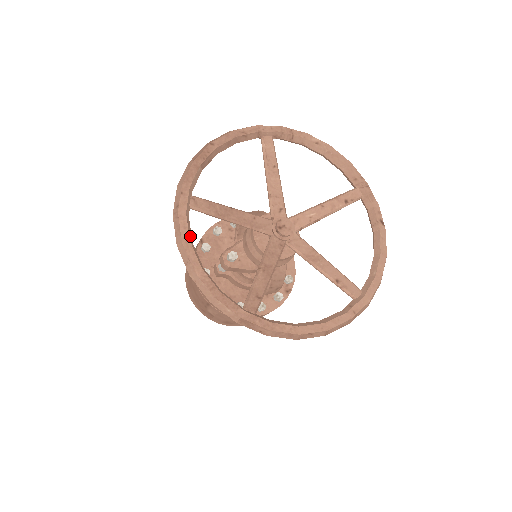
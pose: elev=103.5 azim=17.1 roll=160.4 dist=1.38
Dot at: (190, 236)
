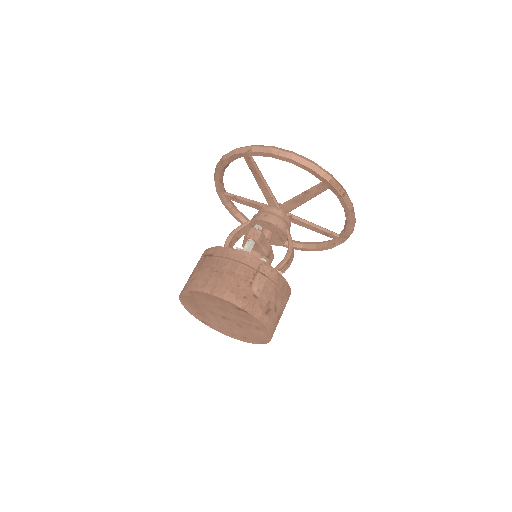
Dot at: occluded
